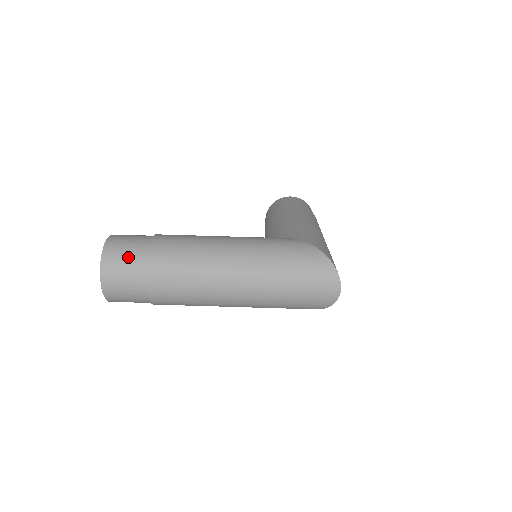
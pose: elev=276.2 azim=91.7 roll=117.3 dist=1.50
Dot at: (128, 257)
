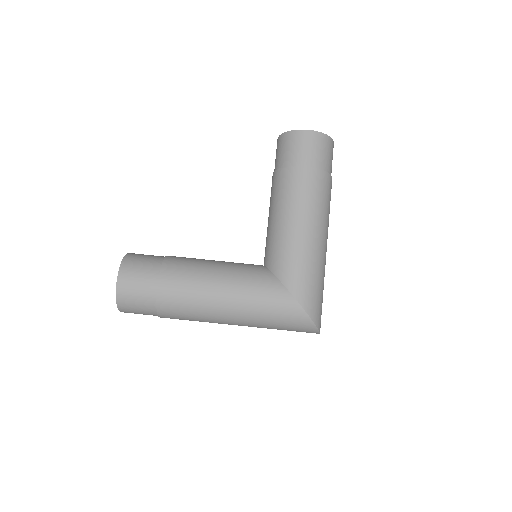
Dot at: (140, 306)
